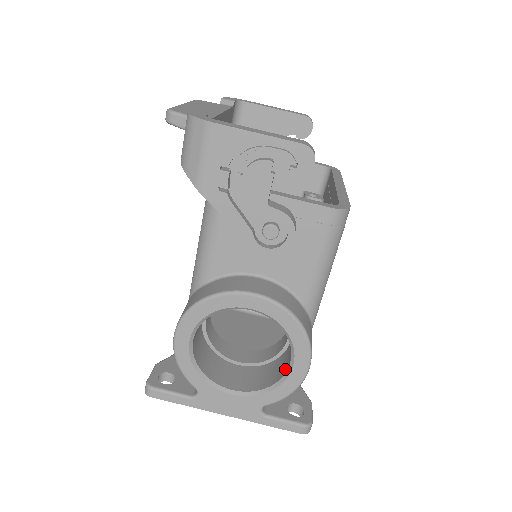
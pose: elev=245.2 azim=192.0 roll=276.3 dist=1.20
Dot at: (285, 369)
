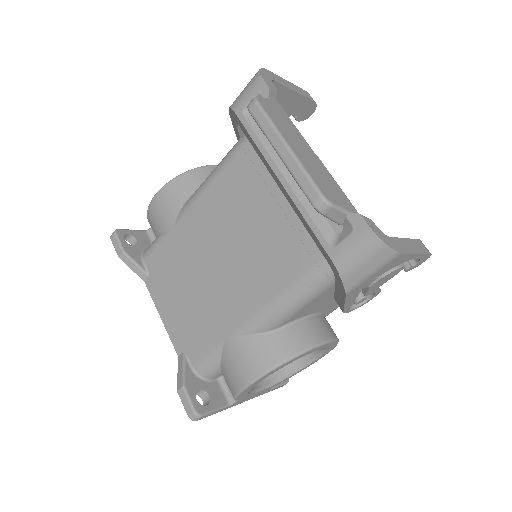
Dot at: (299, 362)
